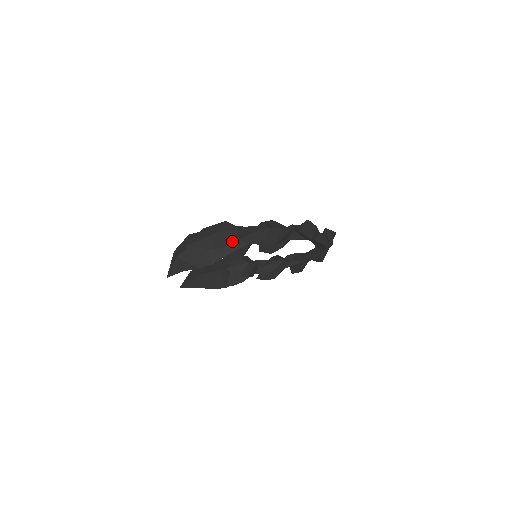
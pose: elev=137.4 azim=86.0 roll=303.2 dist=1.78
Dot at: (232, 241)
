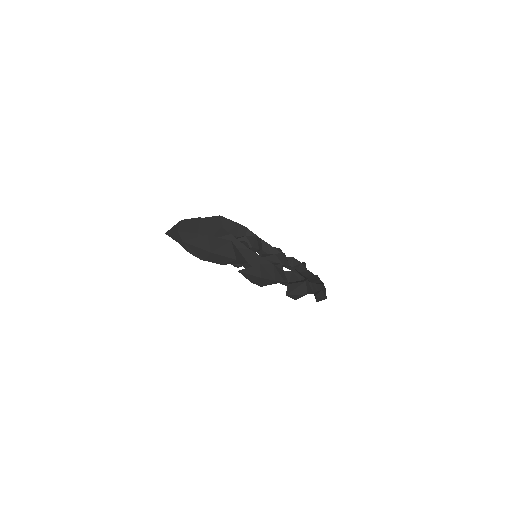
Dot at: (224, 263)
